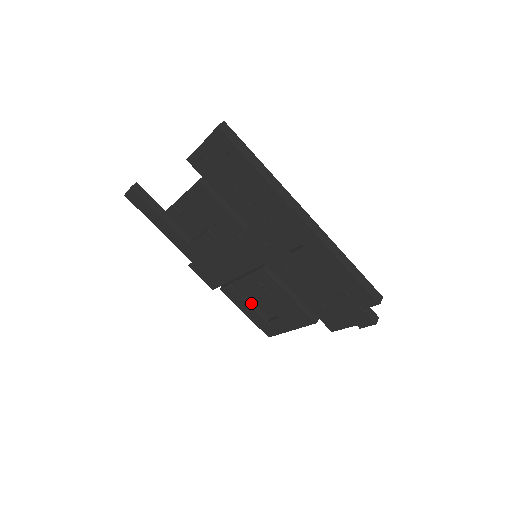
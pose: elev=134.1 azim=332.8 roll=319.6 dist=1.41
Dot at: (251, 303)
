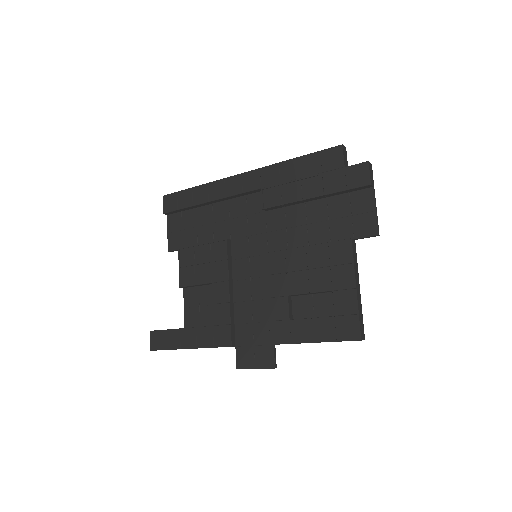
Dot at: (304, 319)
